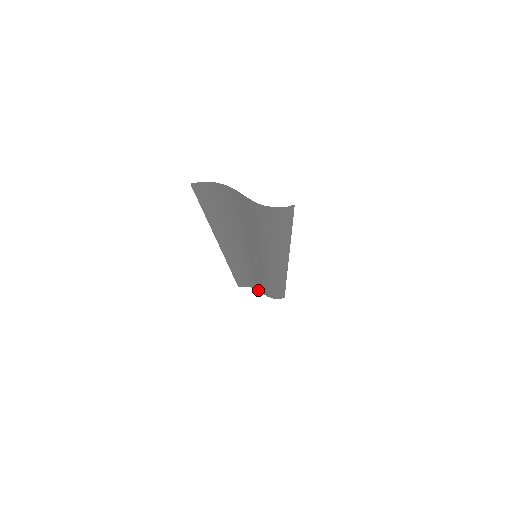
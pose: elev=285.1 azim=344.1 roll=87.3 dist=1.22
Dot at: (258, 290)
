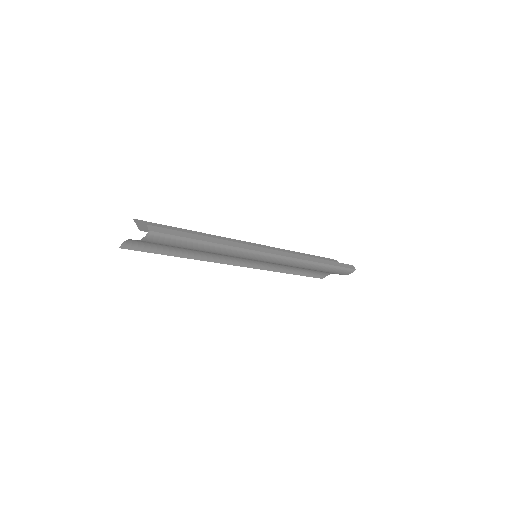
Dot at: occluded
